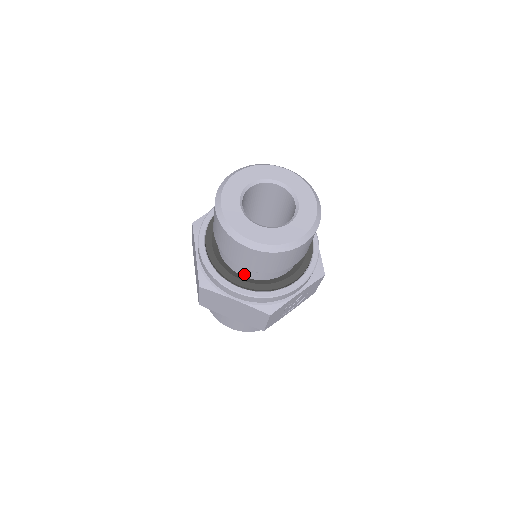
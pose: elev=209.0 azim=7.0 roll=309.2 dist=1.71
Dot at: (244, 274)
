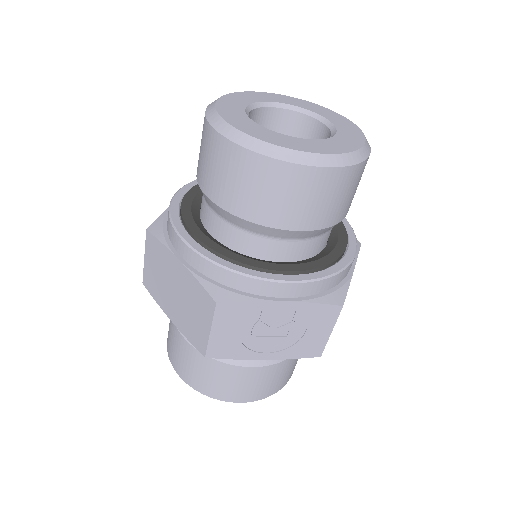
Dot at: (213, 230)
